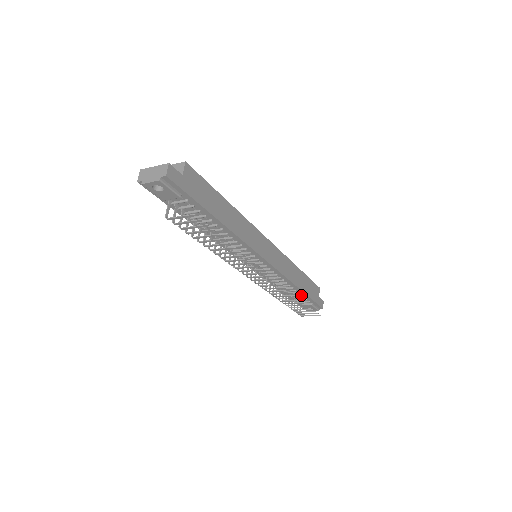
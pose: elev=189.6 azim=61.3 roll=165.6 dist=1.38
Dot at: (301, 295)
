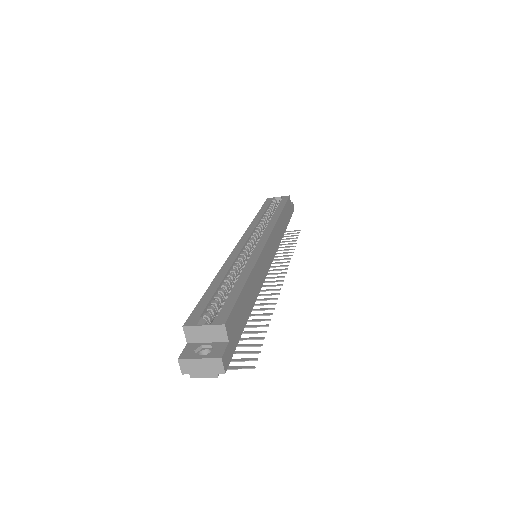
Dot at: occluded
